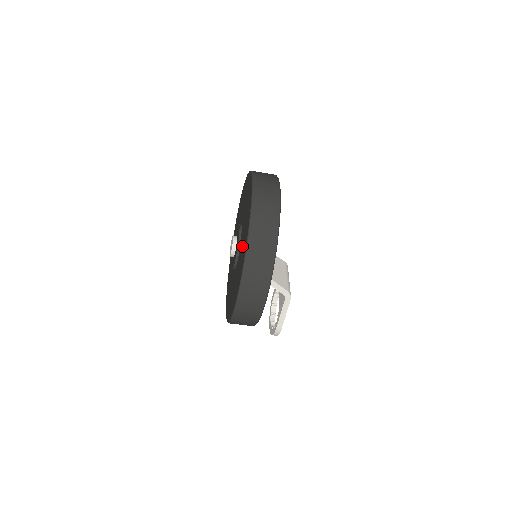
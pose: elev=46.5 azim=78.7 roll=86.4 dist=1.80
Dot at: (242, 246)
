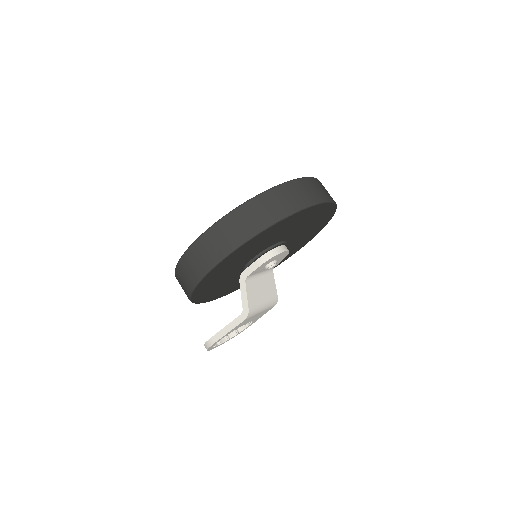
Dot at: occluded
